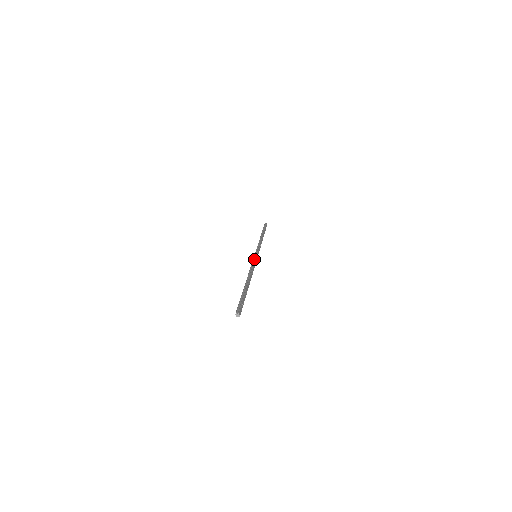
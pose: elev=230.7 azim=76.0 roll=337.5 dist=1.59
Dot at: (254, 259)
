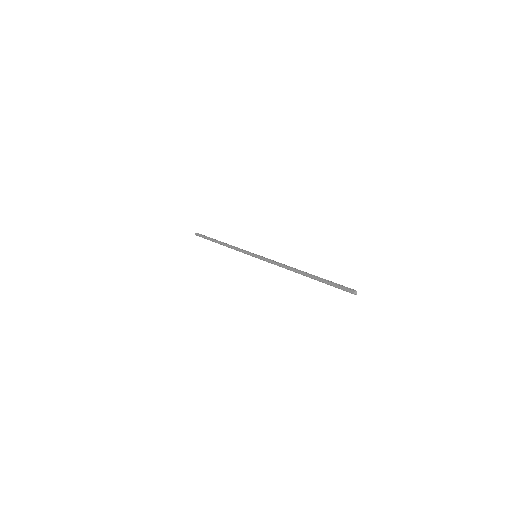
Dot at: (264, 257)
